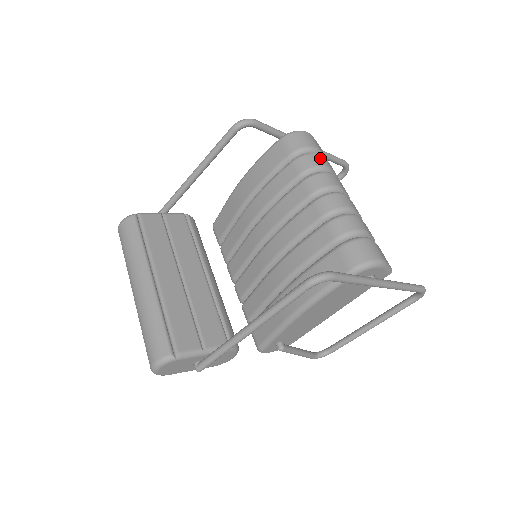
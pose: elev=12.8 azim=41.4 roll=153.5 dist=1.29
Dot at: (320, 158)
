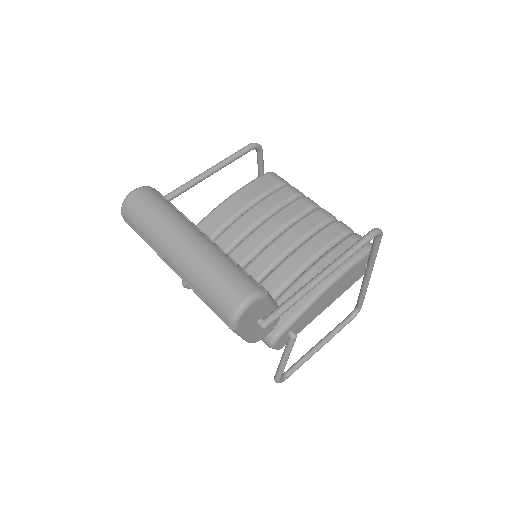
Dot at: occluded
